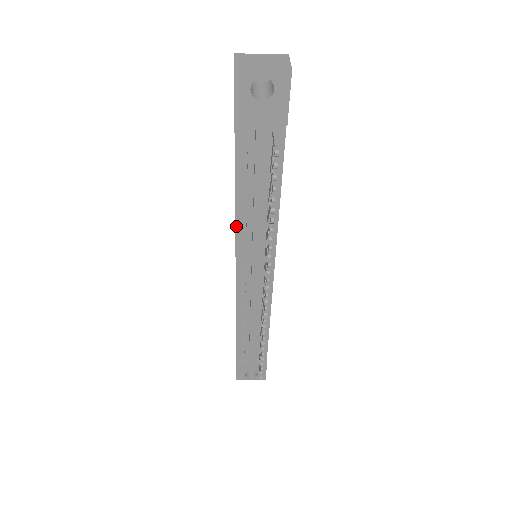
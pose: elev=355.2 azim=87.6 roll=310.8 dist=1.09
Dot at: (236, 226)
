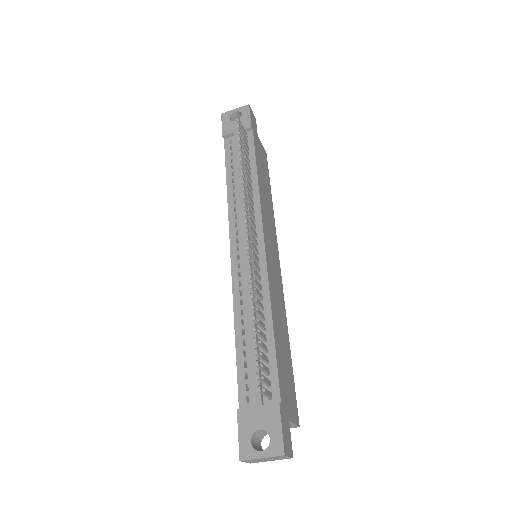
Dot at: (228, 204)
